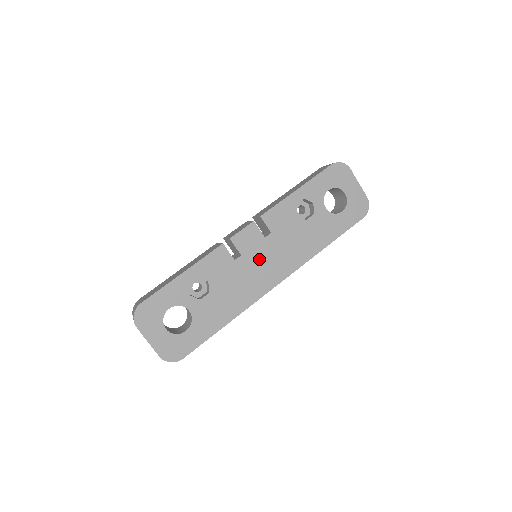
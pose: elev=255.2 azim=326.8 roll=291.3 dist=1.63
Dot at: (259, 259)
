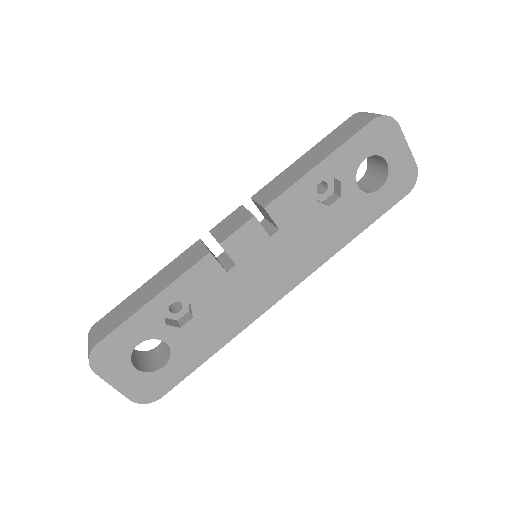
Dot at: (261, 266)
